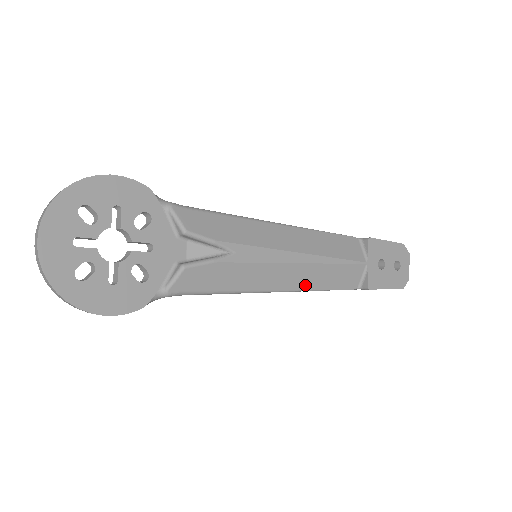
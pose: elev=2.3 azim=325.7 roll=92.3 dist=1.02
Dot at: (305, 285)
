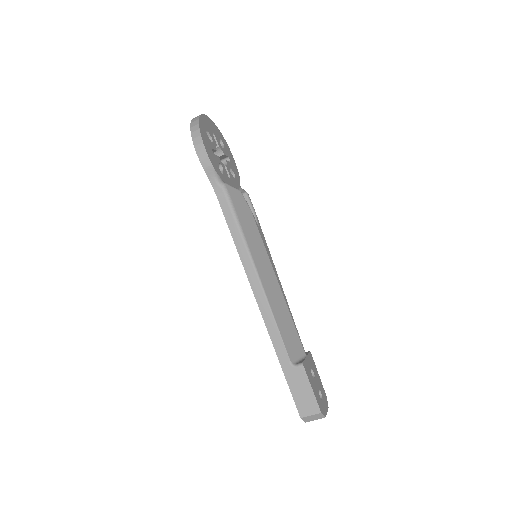
Dot at: (271, 300)
